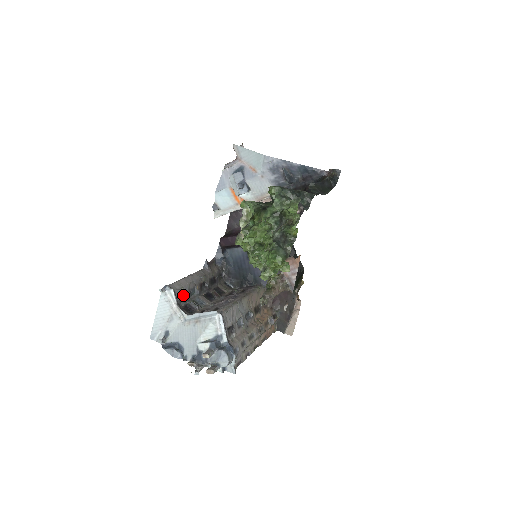
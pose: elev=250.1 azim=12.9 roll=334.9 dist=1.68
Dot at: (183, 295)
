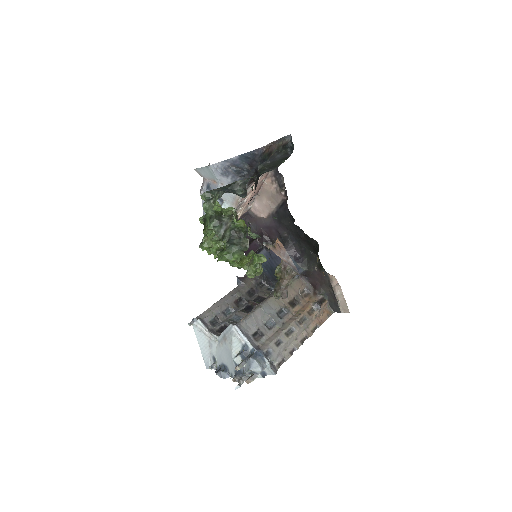
Dot at: (216, 319)
